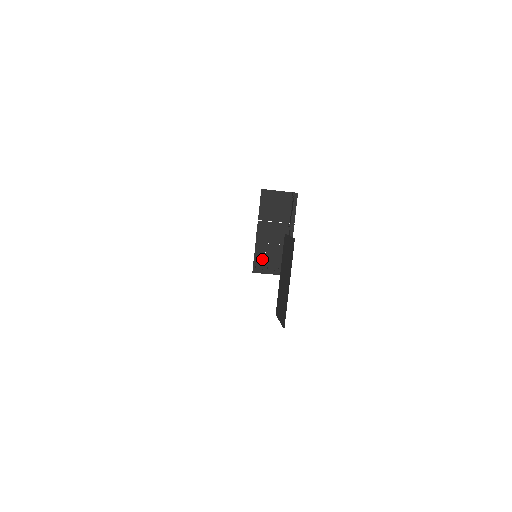
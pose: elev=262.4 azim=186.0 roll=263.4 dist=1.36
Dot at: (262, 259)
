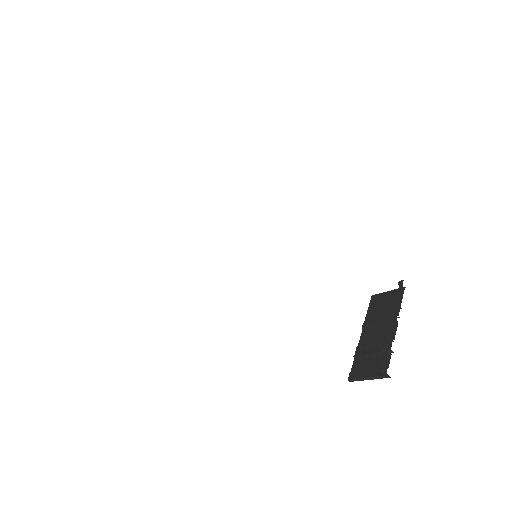
Dot at: (362, 362)
